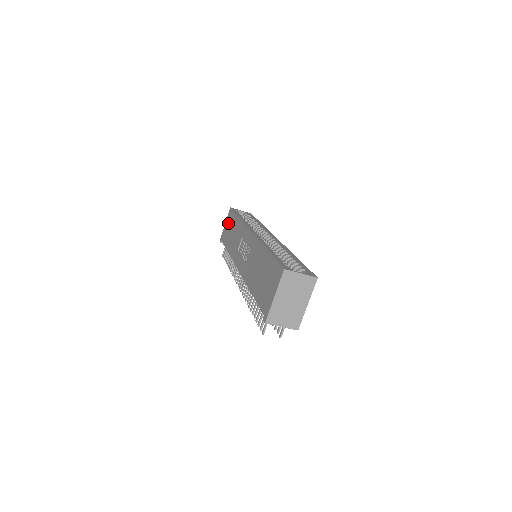
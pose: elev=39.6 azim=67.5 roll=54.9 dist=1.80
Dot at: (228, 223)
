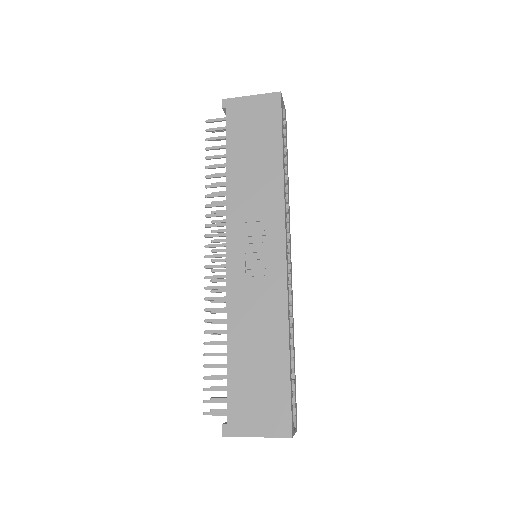
Dot at: (259, 115)
